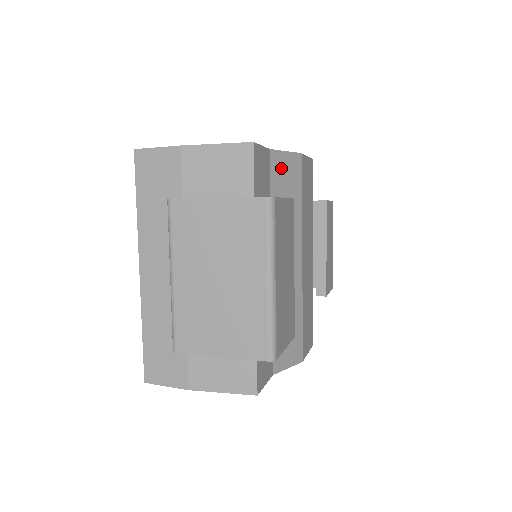
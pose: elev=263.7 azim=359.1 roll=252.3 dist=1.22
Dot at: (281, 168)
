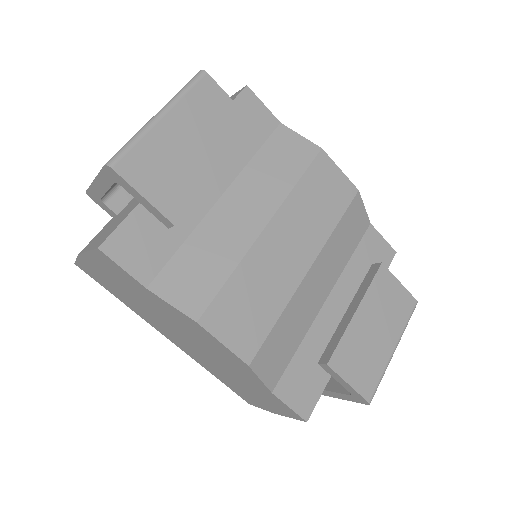
Dot at: (286, 142)
